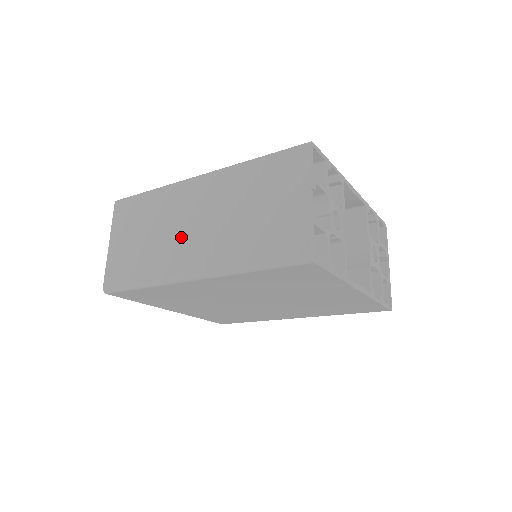
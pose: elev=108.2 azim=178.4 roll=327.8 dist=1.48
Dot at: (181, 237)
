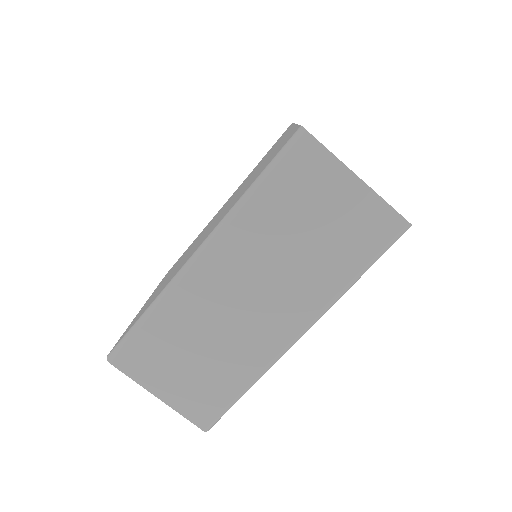
Dot at: (246, 320)
